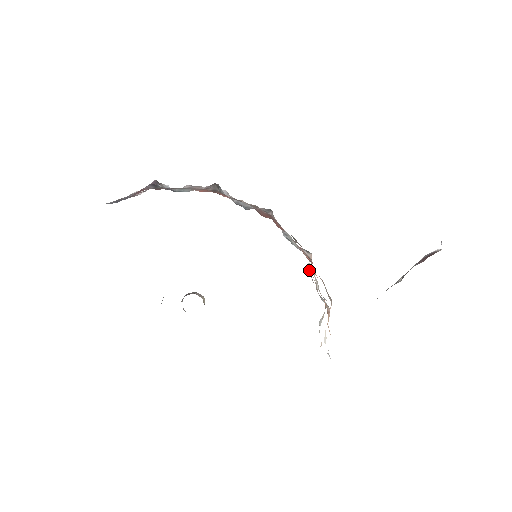
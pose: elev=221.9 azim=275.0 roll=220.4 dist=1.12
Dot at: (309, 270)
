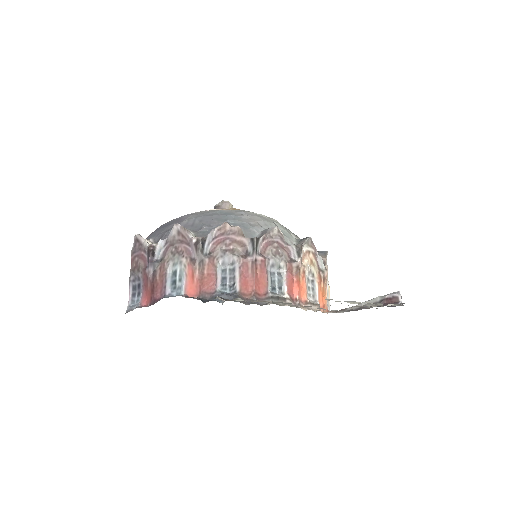
Dot at: (306, 240)
